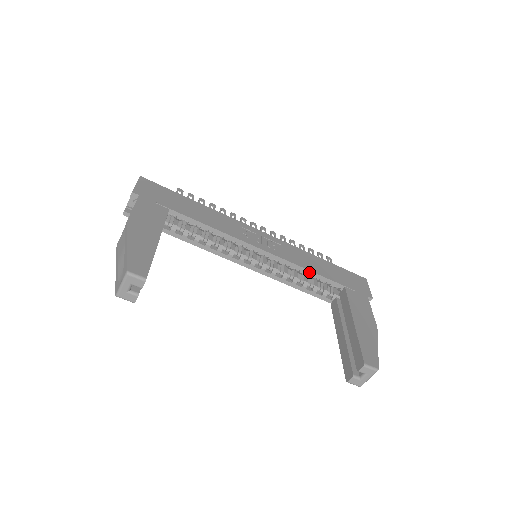
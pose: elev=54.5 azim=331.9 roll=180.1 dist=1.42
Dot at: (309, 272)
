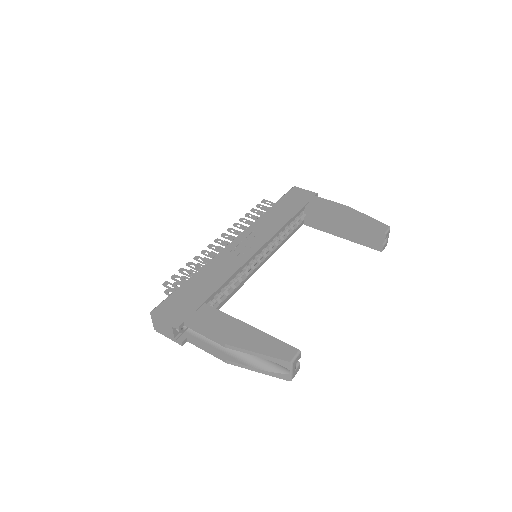
Dot at: (286, 225)
